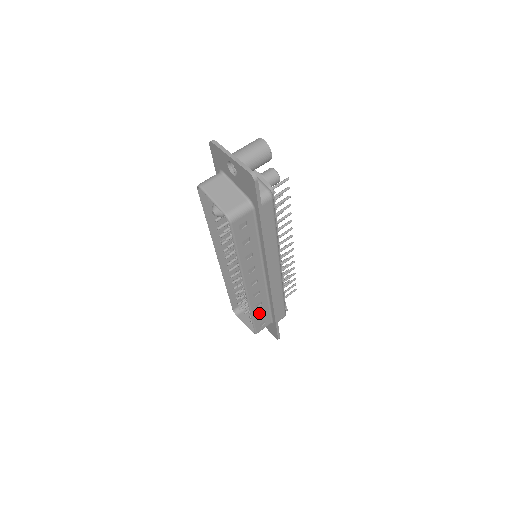
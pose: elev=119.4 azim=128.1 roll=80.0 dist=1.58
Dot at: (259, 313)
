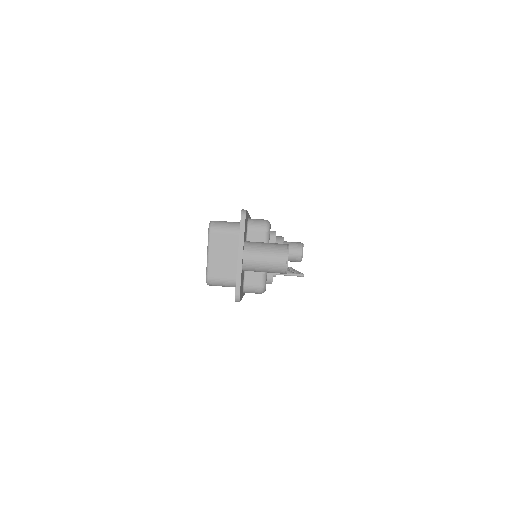
Dot at: occluded
